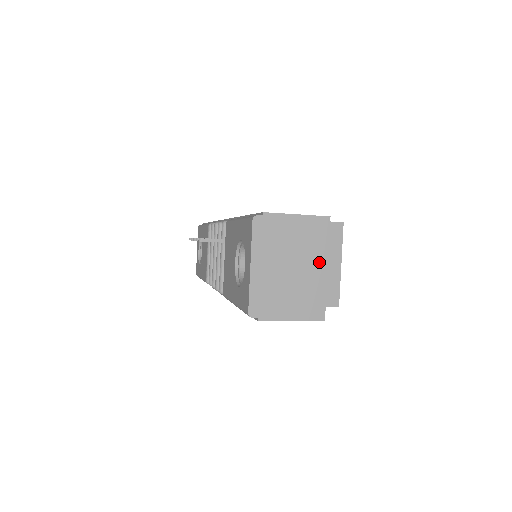
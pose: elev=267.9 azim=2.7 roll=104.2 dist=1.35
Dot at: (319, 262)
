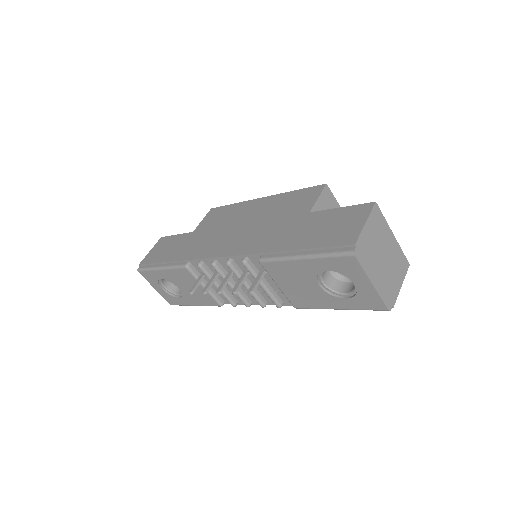
Dot at: (389, 236)
